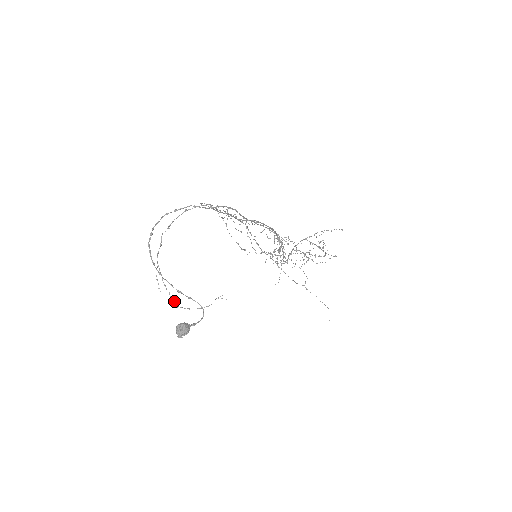
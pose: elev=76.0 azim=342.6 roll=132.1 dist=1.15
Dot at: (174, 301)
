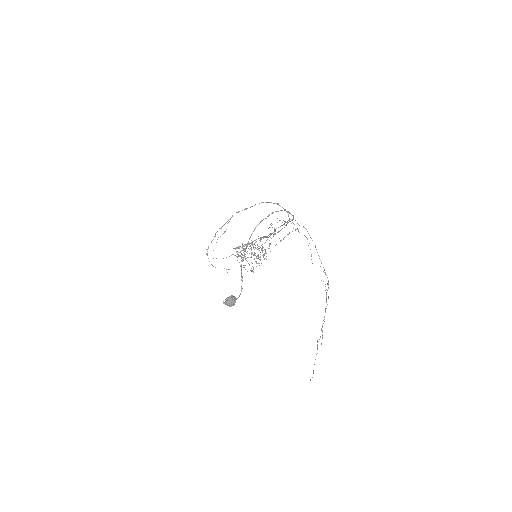
Dot at: (208, 247)
